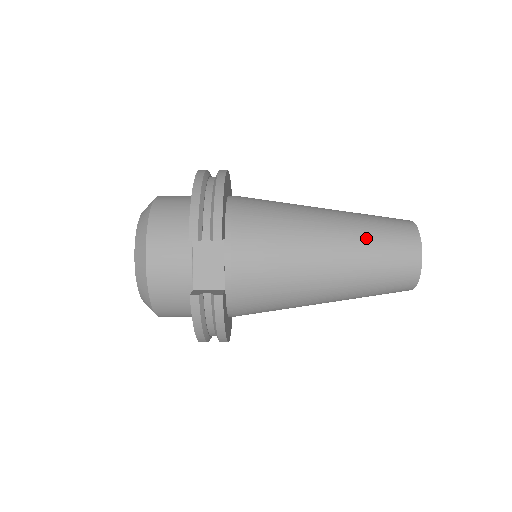
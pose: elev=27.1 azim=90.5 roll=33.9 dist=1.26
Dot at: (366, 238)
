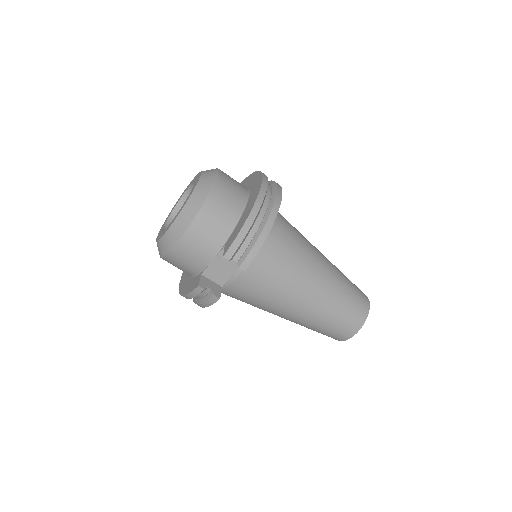
Dot at: (334, 306)
